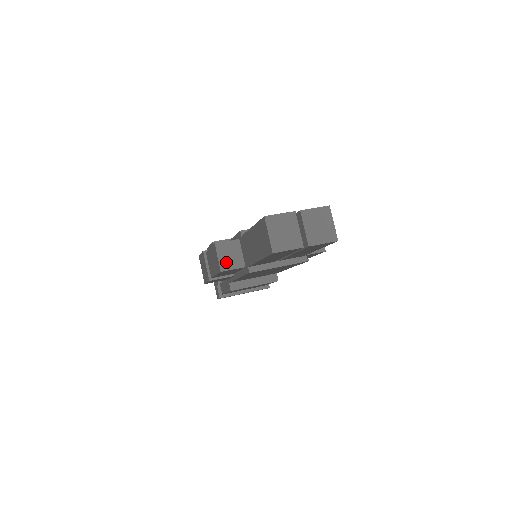
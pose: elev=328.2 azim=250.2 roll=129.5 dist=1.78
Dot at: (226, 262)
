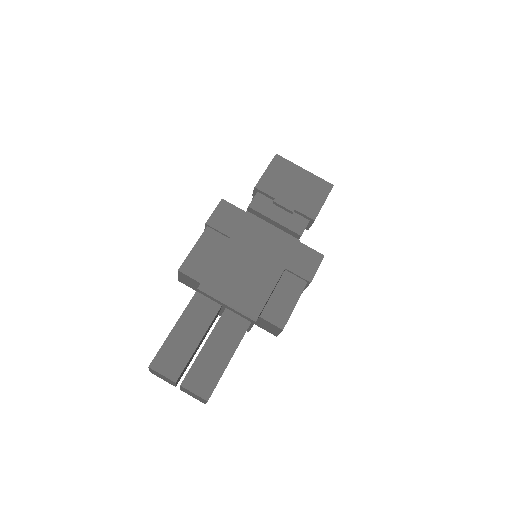
Dot at: (184, 281)
